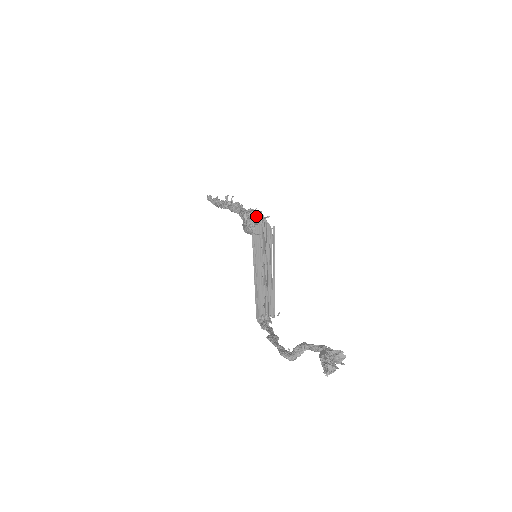
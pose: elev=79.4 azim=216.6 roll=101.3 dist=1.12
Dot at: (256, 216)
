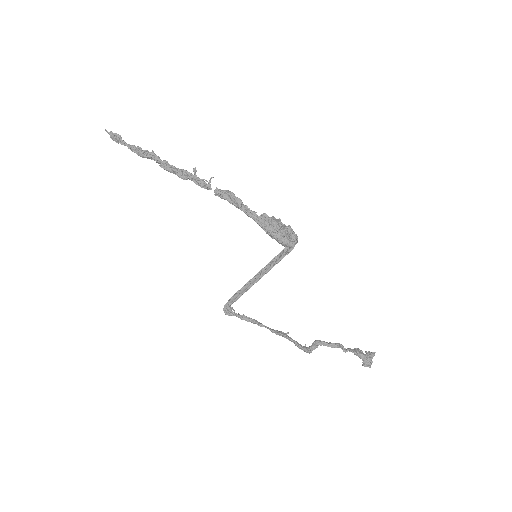
Dot at: (288, 229)
